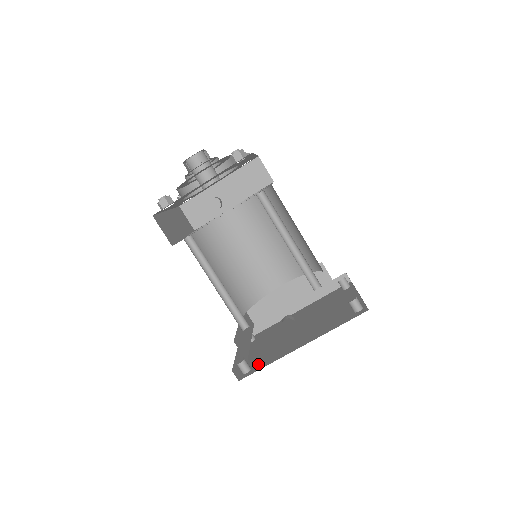
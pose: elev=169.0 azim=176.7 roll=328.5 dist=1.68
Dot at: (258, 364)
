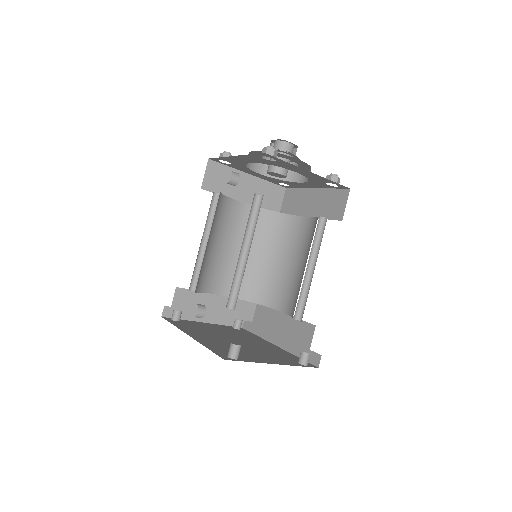
Dot at: (181, 323)
